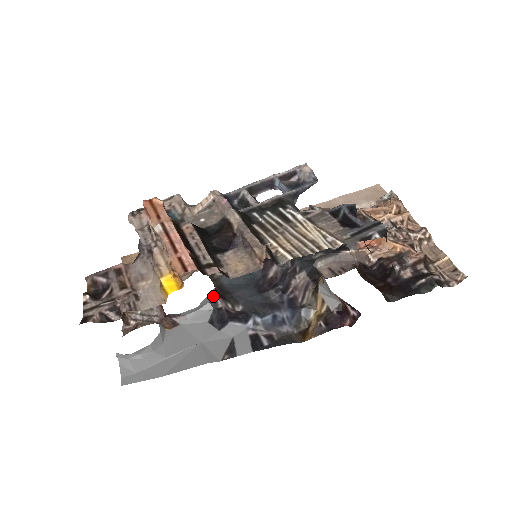
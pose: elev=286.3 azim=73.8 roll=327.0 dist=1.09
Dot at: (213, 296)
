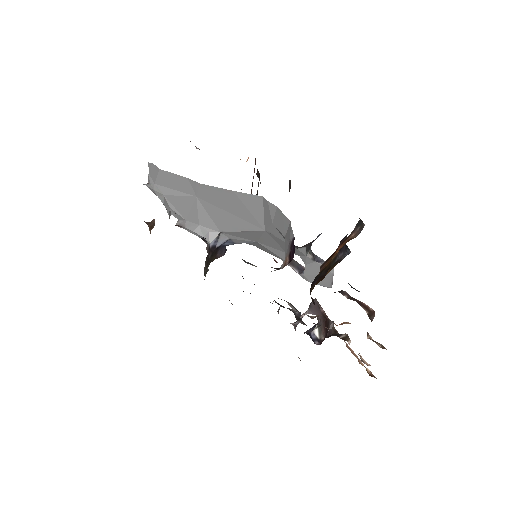
Dot at: (208, 242)
